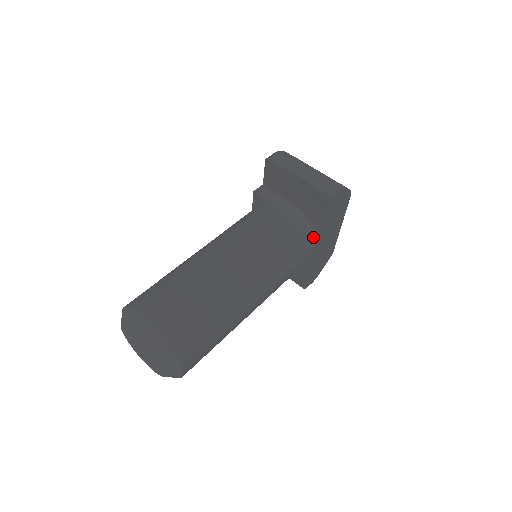
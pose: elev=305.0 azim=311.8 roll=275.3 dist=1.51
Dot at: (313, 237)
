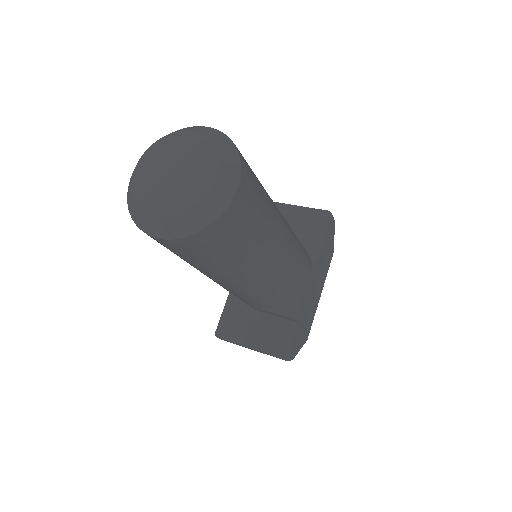
Dot at: (310, 262)
